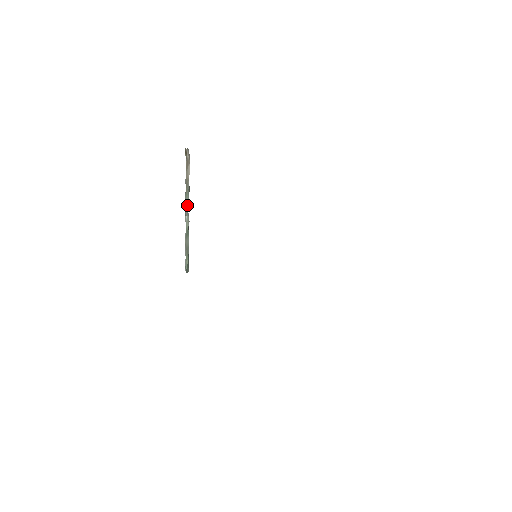
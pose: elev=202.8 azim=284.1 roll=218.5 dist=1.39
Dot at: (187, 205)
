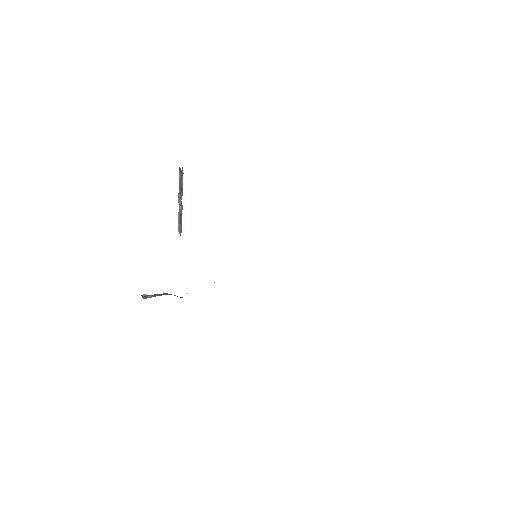
Dot at: (181, 199)
